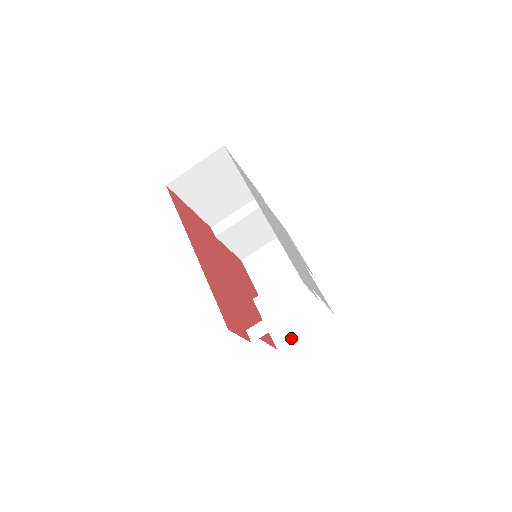
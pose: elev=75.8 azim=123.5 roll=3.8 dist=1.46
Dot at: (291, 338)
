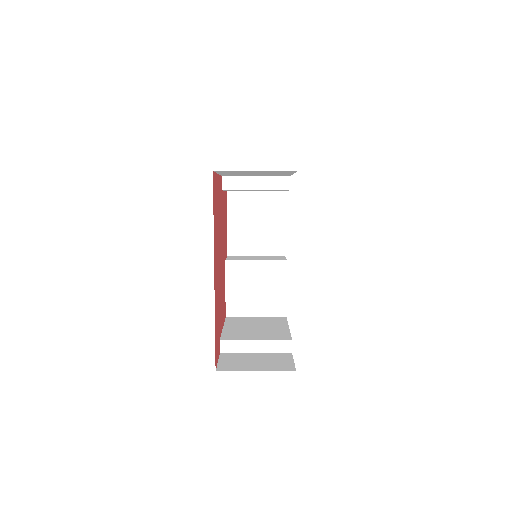
Dot at: (242, 315)
